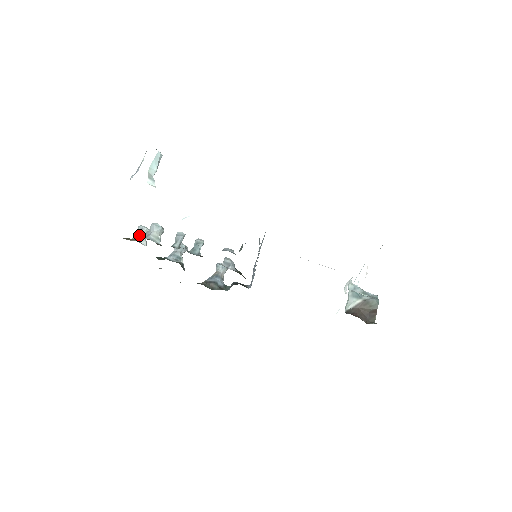
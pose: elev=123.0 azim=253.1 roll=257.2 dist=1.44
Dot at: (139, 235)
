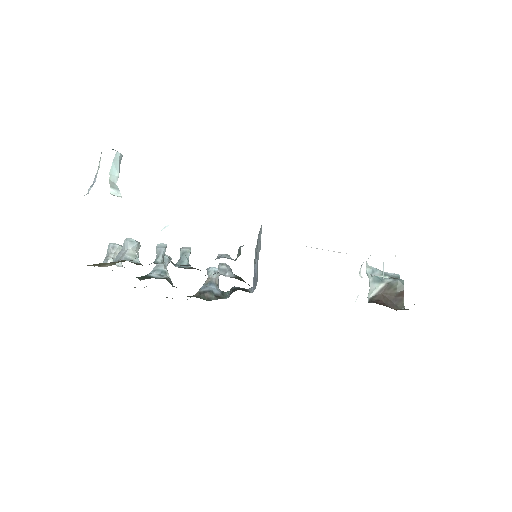
Dot at: (111, 255)
